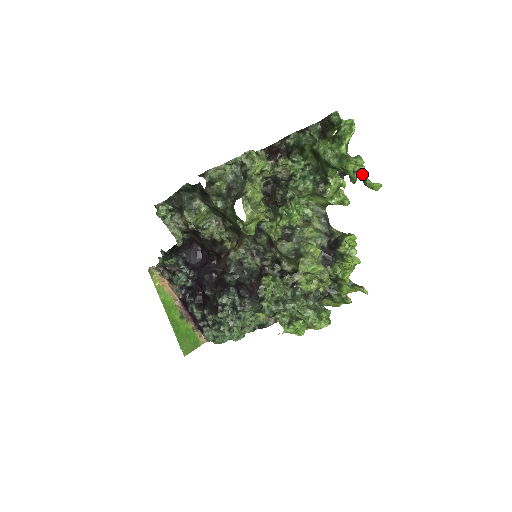
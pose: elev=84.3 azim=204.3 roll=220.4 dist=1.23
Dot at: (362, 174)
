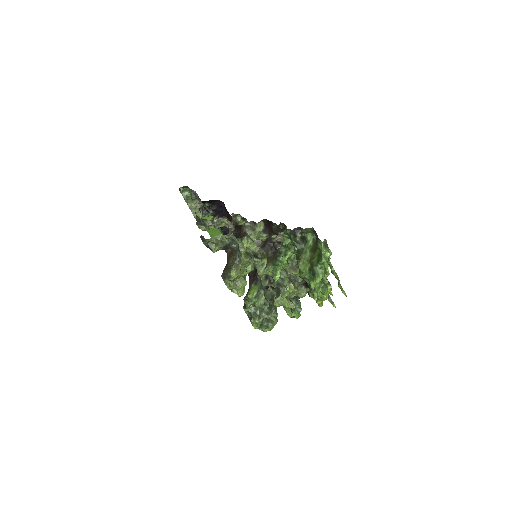
Dot at: (337, 279)
